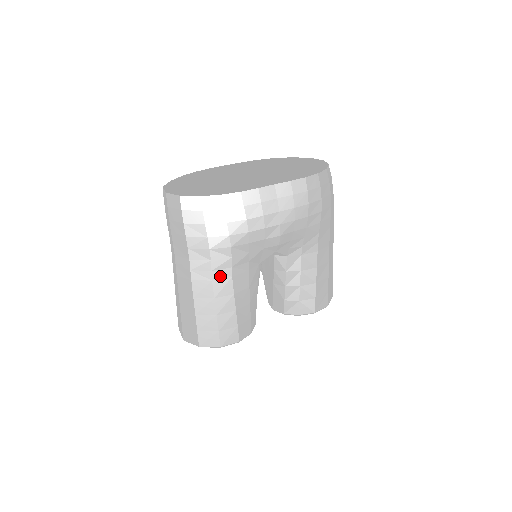
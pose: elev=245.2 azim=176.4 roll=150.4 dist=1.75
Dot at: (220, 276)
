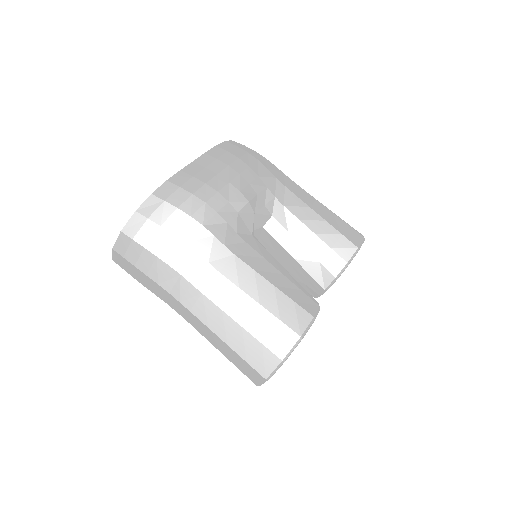
Dot at: (222, 262)
